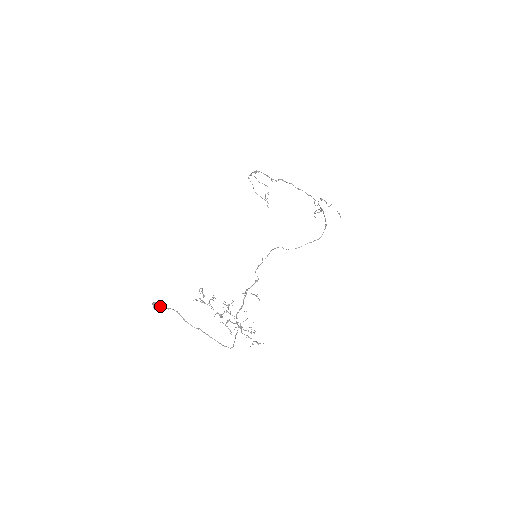
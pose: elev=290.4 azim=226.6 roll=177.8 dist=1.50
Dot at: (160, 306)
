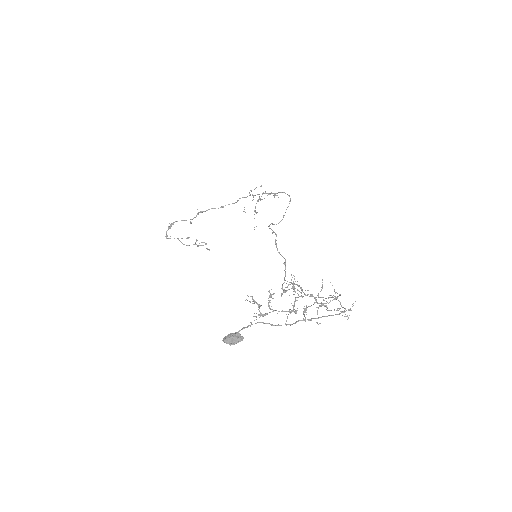
Dot at: (235, 334)
